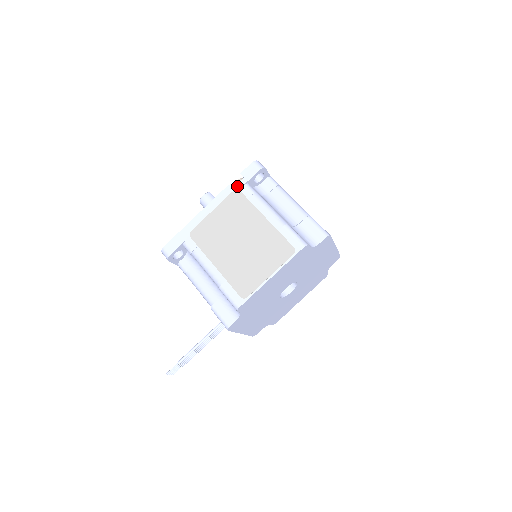
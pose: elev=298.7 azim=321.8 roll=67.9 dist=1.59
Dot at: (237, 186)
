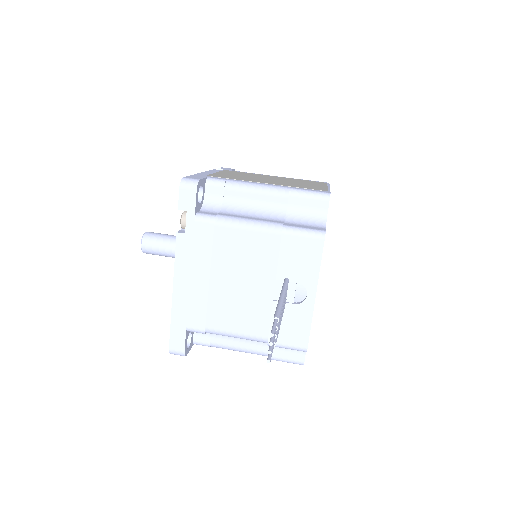
Dot at: occluded
